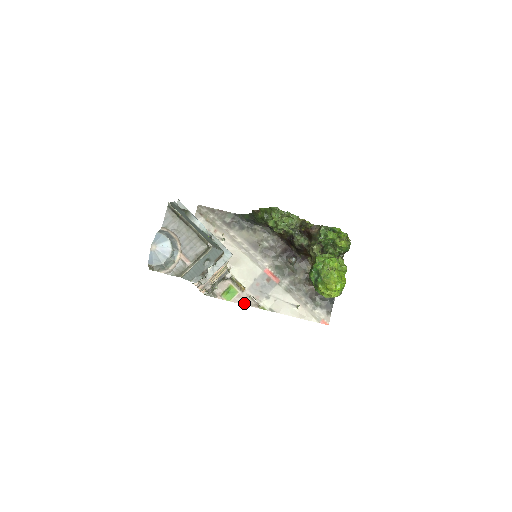
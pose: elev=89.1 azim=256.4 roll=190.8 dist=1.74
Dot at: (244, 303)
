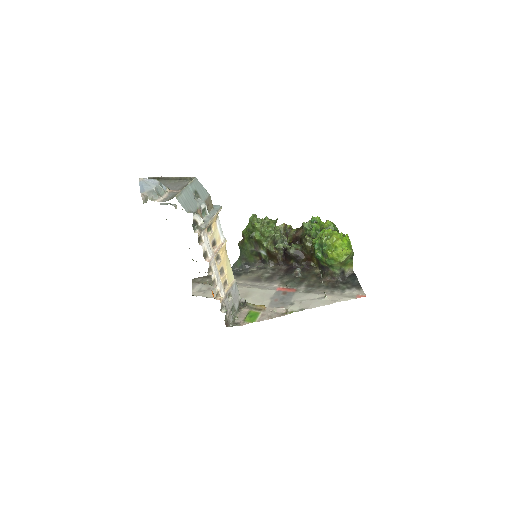
Dot at: (271, 317)
